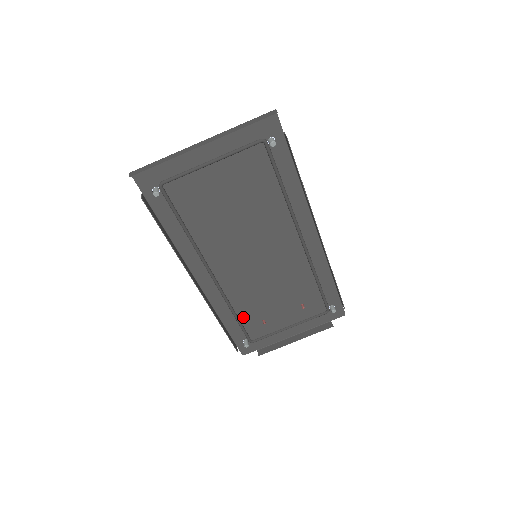
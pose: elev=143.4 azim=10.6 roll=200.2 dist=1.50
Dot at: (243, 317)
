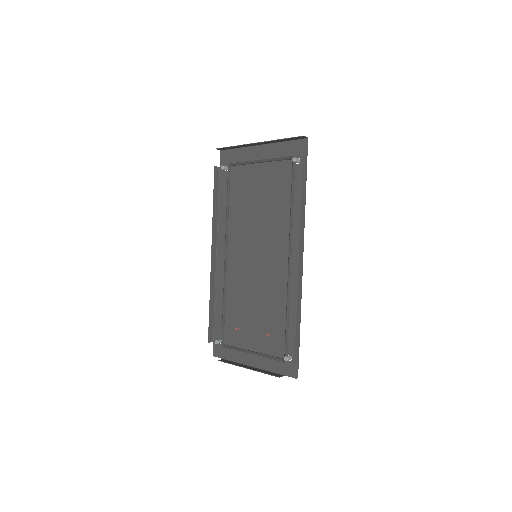
Dot at: (228, 313)
